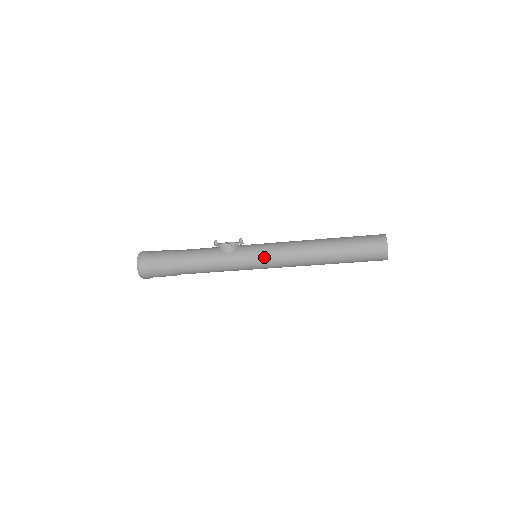
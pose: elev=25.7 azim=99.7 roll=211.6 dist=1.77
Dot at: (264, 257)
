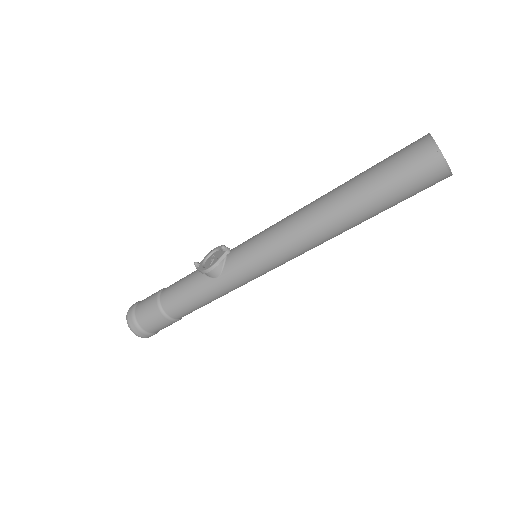
Dot at: (265, 262)
